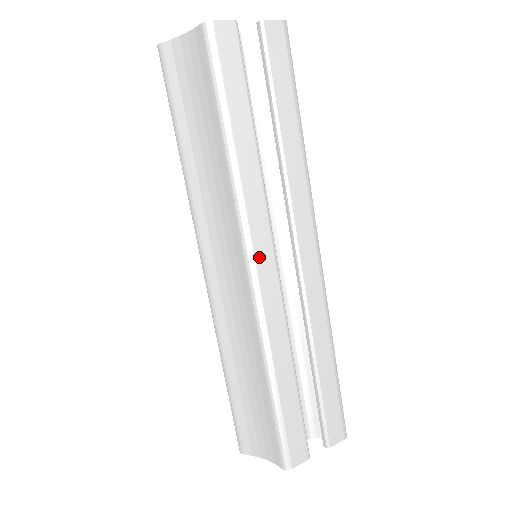
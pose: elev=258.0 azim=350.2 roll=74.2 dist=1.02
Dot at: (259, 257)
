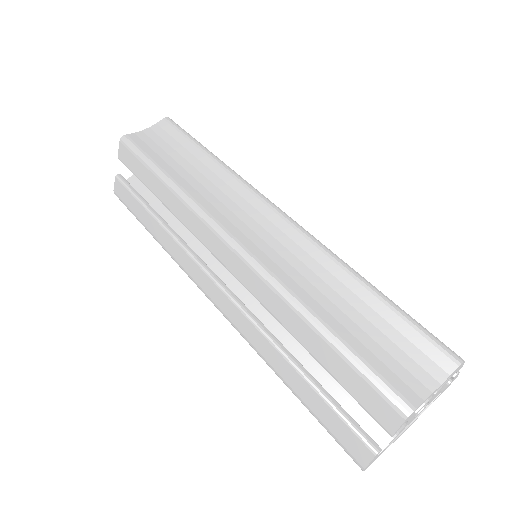
Dot at: occluded
